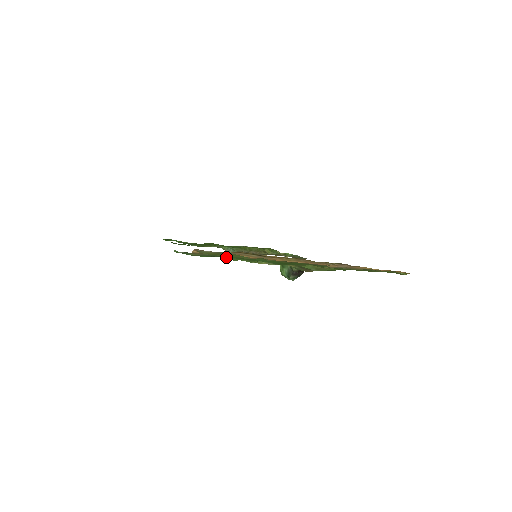
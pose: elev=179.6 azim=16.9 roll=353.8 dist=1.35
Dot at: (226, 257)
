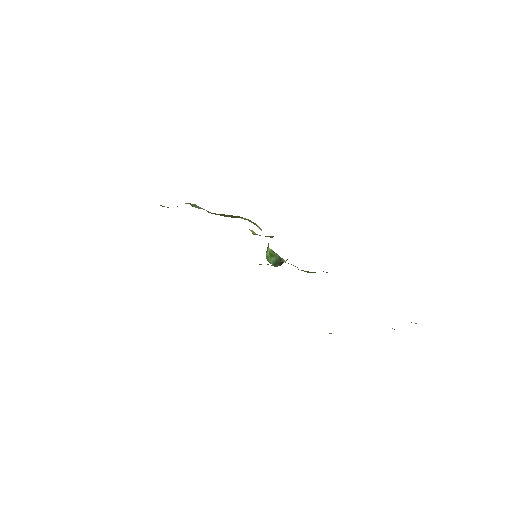
Dot at: occluded
